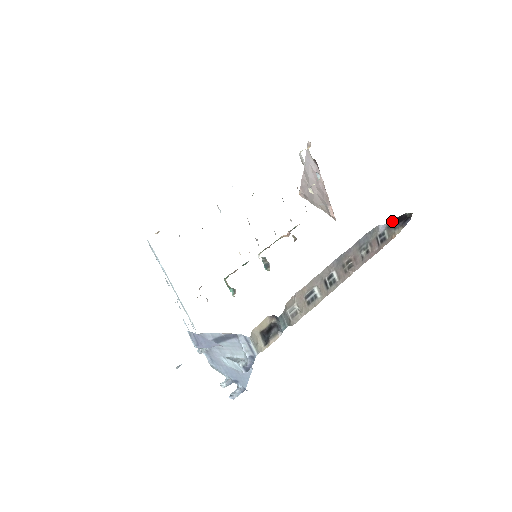
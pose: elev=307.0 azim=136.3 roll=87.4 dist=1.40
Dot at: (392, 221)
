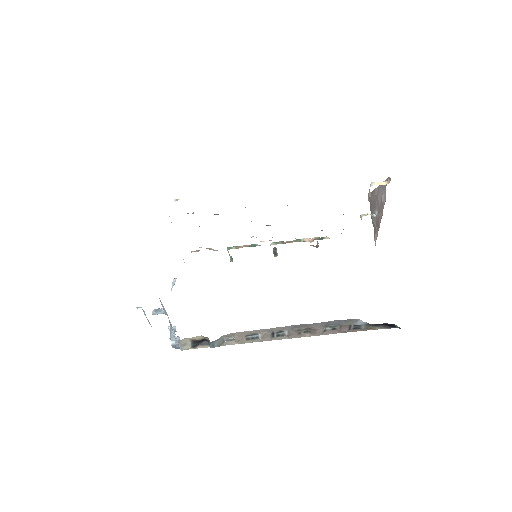
Dot at: (375, 324)
